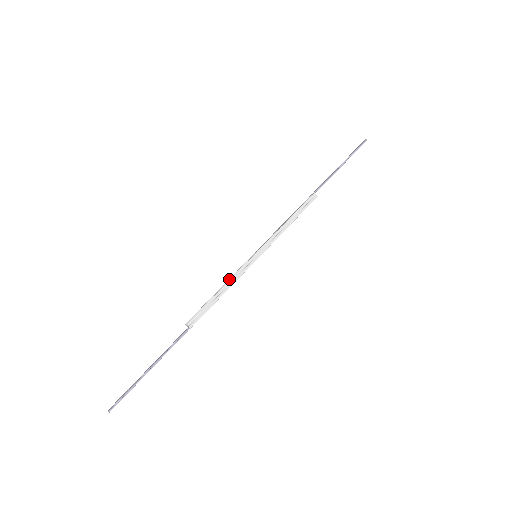
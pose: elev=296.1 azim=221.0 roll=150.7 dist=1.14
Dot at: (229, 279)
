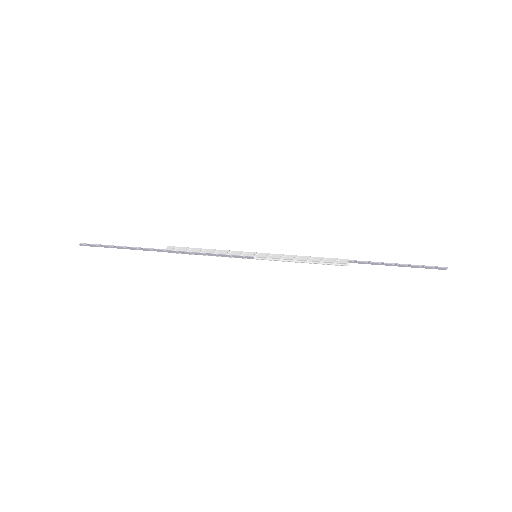
Dot at: (223, 253)
